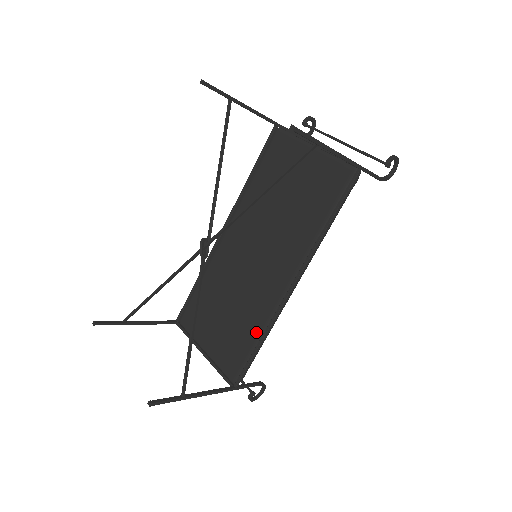
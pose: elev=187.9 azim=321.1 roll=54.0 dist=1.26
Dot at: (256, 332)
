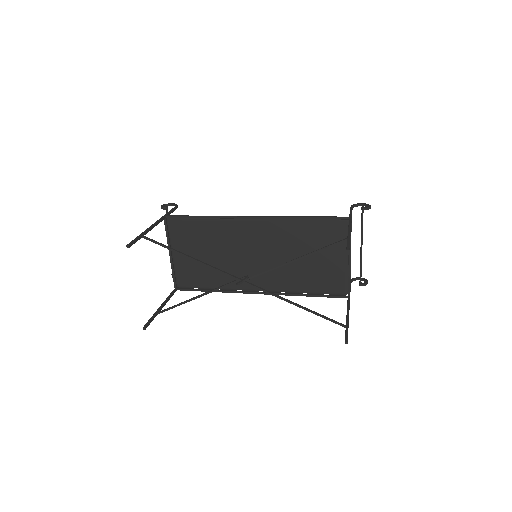
Dot at: (216, 284)
